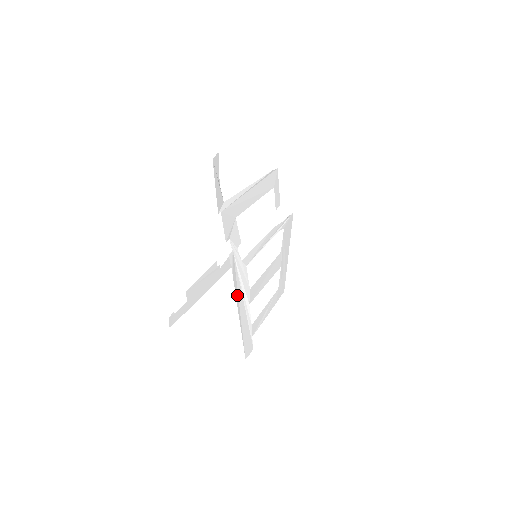
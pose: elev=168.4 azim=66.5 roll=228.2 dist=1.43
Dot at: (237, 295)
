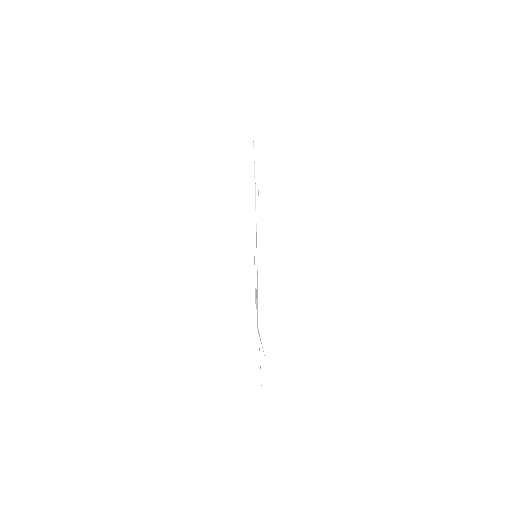
Dot at: occluded
